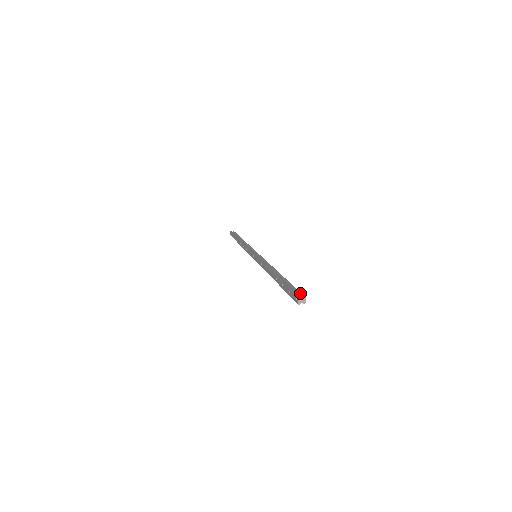
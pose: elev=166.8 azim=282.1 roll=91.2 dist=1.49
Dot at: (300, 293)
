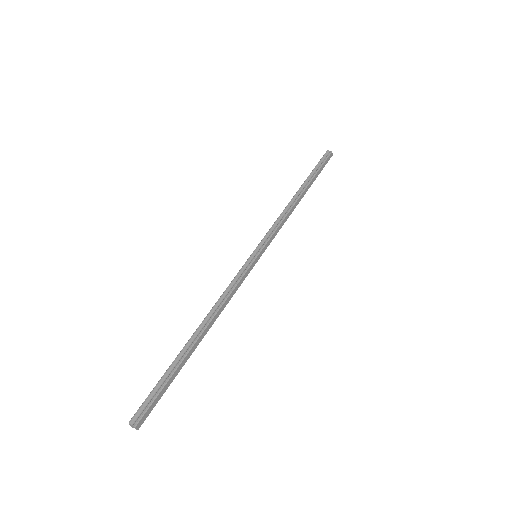
Dot at: (140, 414)
